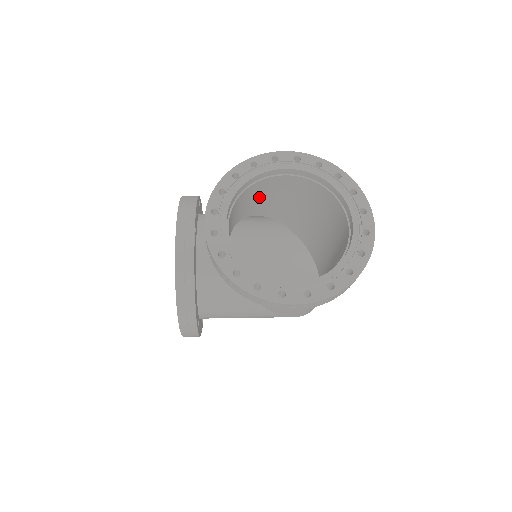
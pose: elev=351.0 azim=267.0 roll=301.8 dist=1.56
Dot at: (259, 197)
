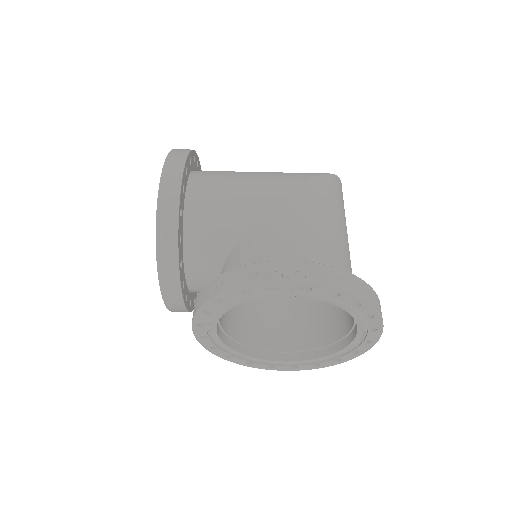
Dot at: (258, 255)
